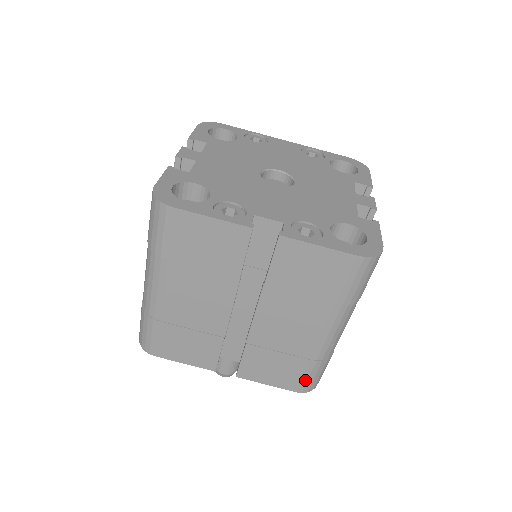
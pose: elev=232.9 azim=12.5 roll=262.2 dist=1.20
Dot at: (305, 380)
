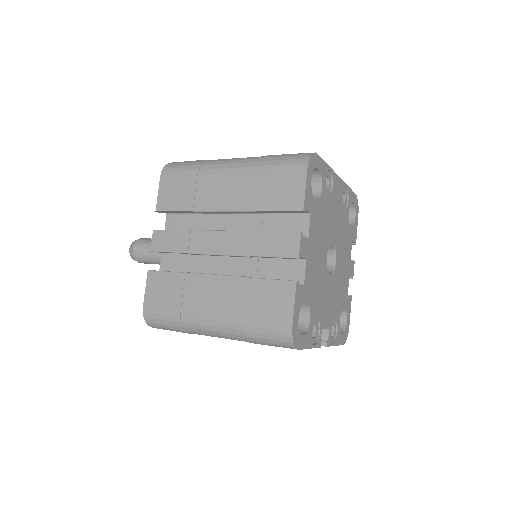
Dot at: occluded
